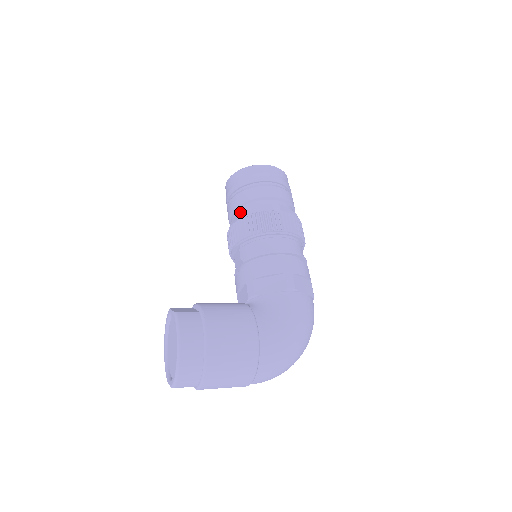
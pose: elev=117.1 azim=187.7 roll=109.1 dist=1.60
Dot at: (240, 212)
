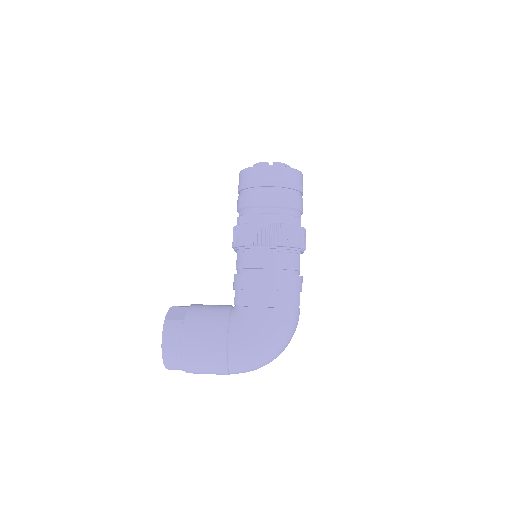
Dot at: (239, 217)
